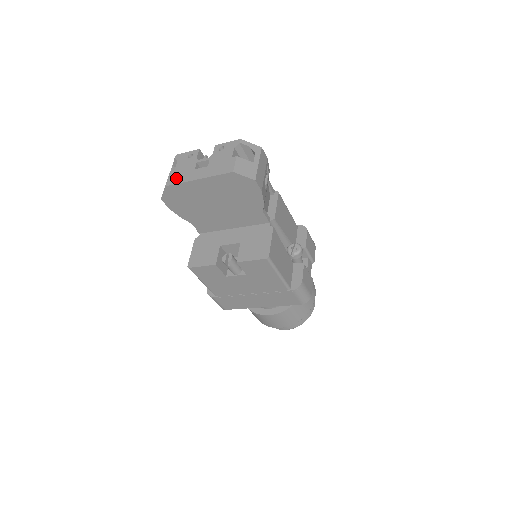
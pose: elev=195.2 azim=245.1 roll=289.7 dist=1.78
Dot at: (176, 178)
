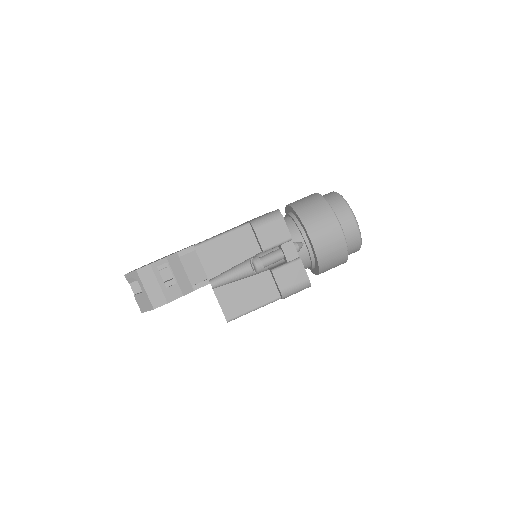
Dot at: occluded
